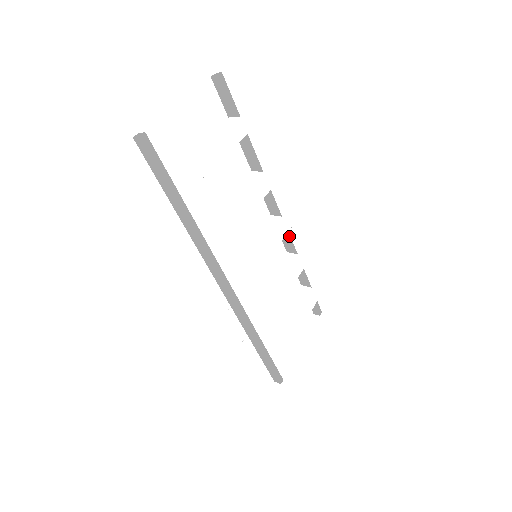
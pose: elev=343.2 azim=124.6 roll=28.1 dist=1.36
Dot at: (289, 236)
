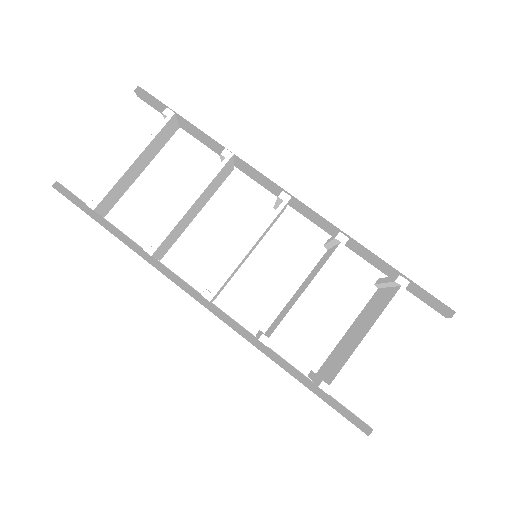
Dot at: (316, 214)
